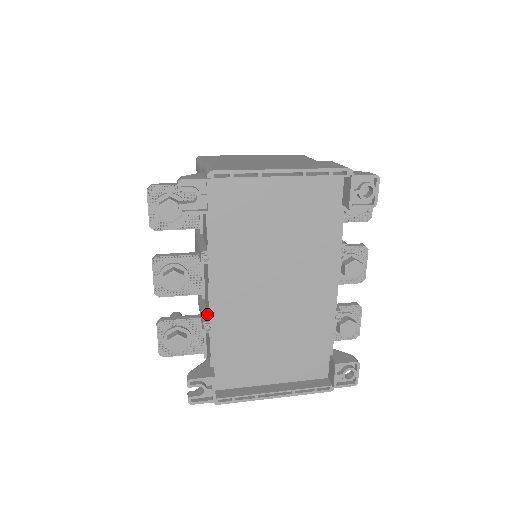
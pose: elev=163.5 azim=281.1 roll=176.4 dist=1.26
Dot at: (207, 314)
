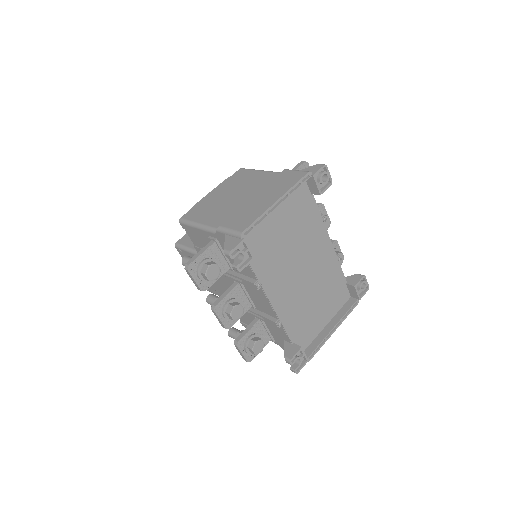
Dot at: (270, 316)
